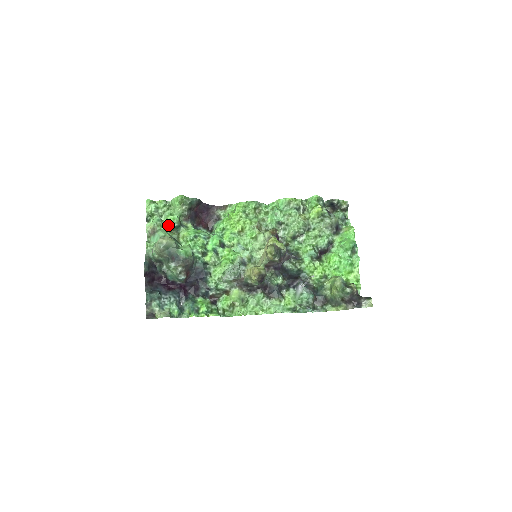
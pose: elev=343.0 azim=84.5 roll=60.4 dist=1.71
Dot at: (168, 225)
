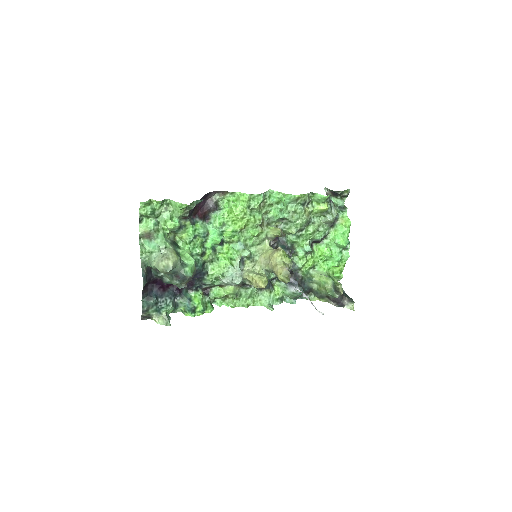
Dot at: (166, 228)
